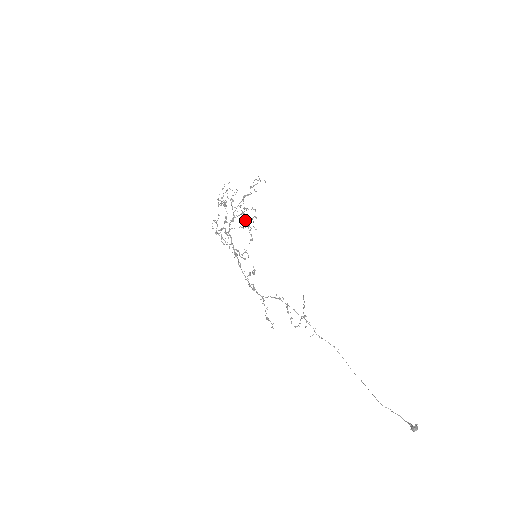
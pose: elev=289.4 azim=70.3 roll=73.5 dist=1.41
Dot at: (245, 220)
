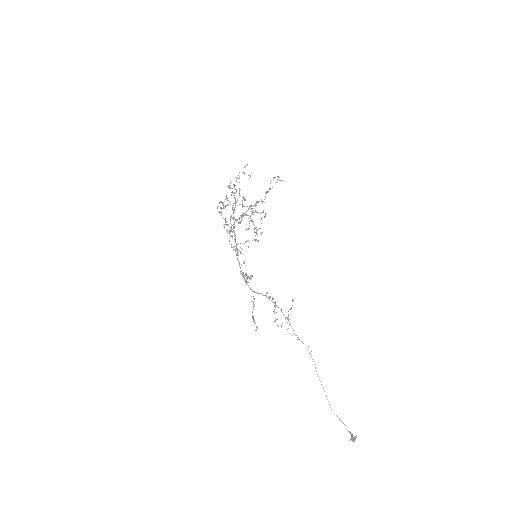
Dot at: occluded
